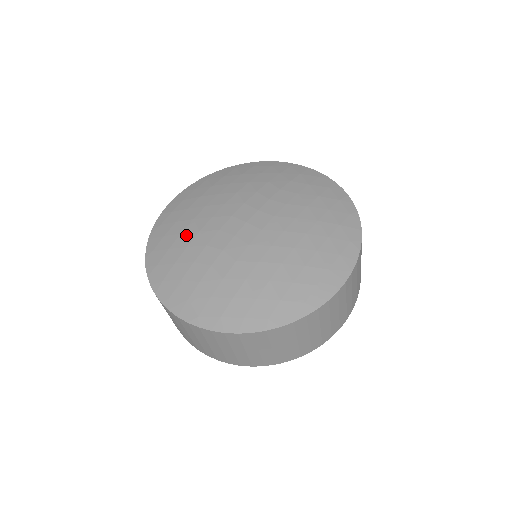
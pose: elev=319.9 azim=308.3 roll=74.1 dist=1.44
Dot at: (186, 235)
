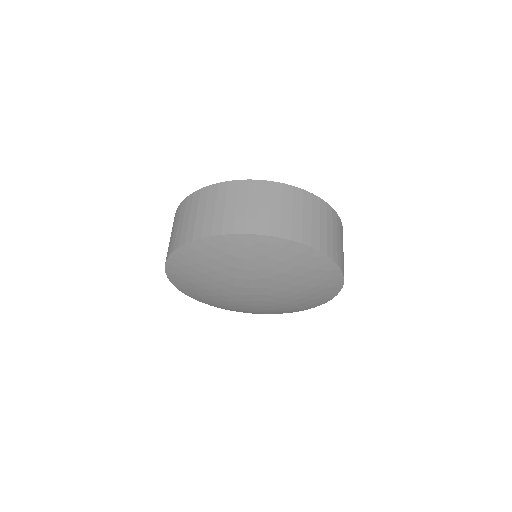
Dot at: occluded
